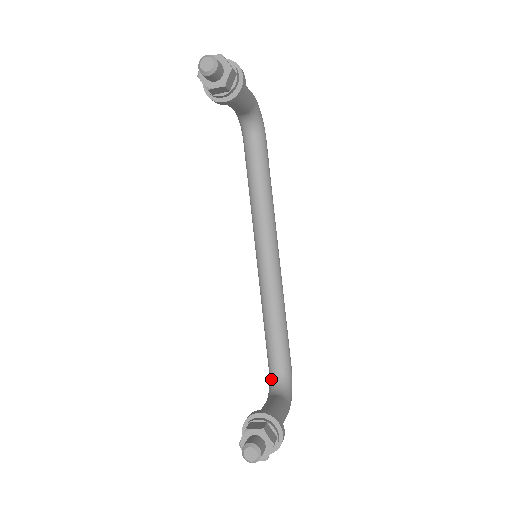
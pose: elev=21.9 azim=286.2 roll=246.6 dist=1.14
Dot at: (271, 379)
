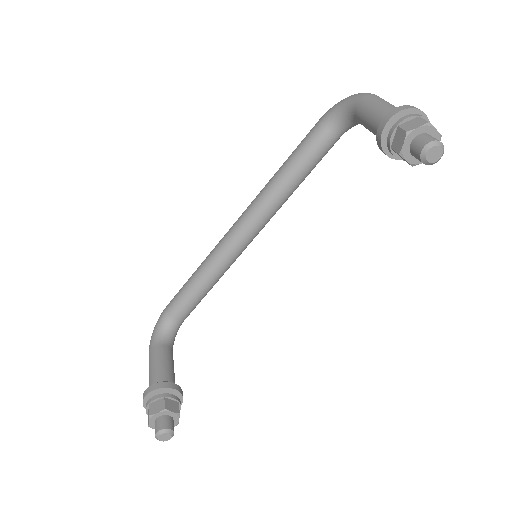
Dot at: (166, 323)
